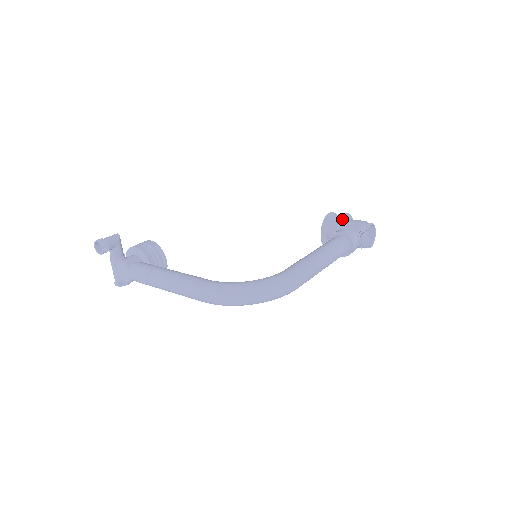
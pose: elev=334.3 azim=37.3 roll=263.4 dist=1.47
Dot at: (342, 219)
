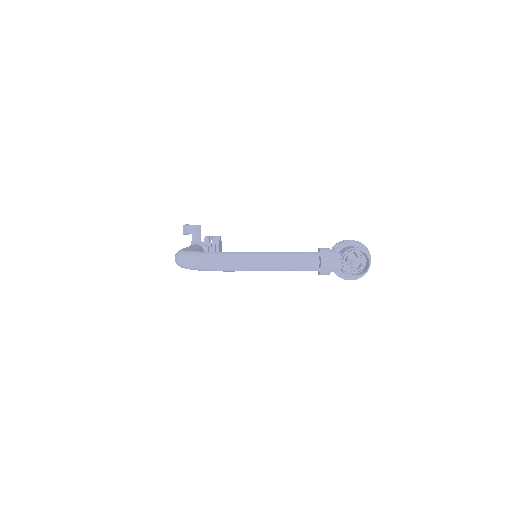
Dot at: (345, 244)
